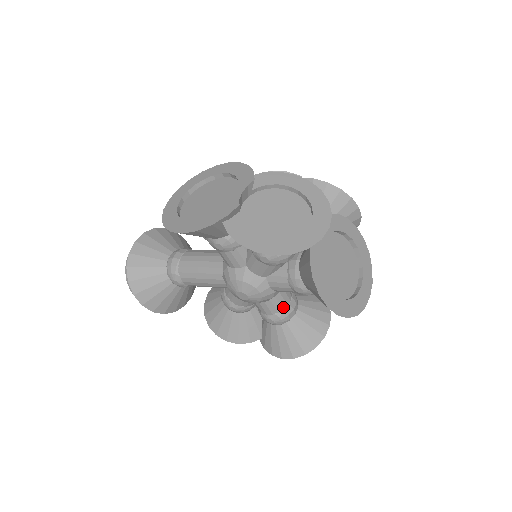
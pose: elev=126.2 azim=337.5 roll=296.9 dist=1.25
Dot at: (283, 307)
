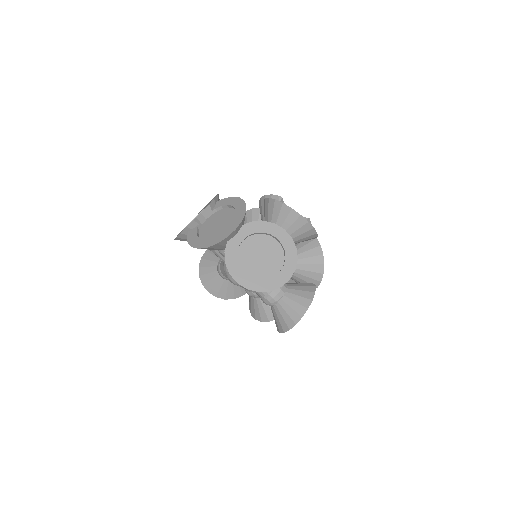
Dot at: (267, 292)
